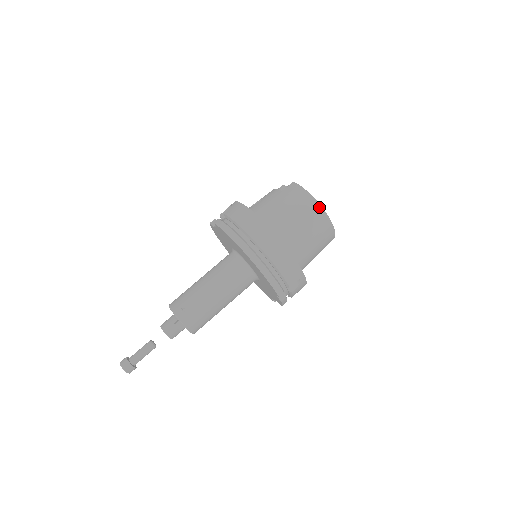
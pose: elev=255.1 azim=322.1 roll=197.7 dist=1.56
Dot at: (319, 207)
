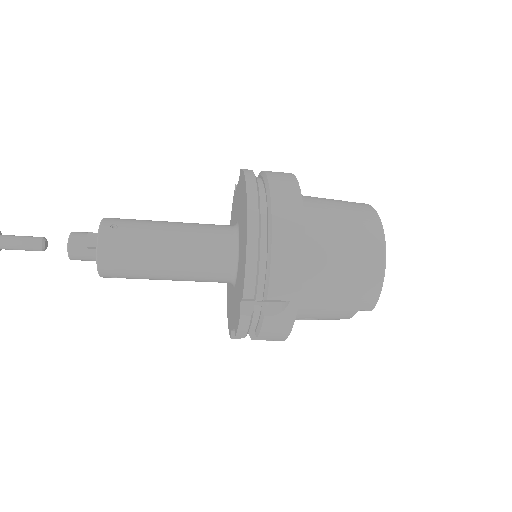
Dot at: (382, 240)
